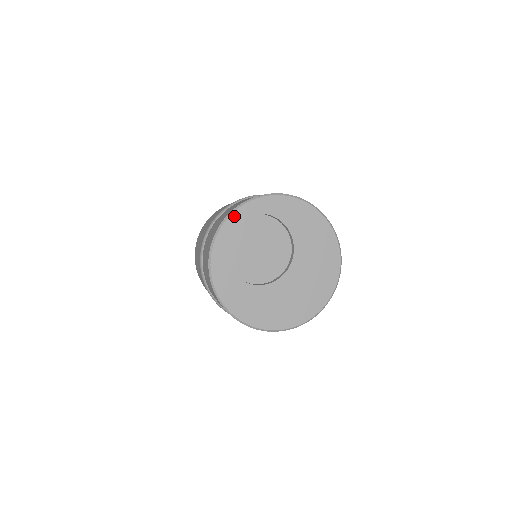
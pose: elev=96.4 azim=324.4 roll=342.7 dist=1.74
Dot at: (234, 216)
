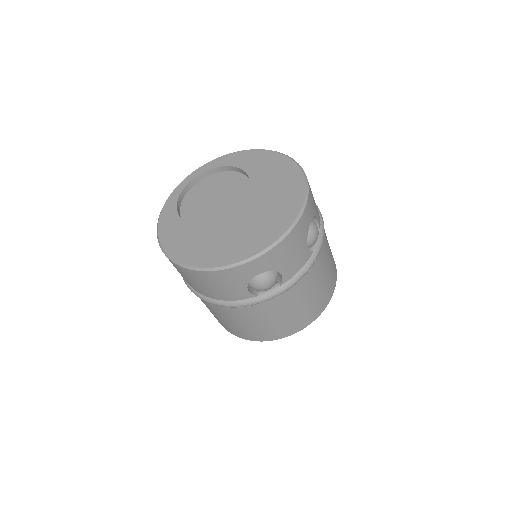
Dot at: (196, 172)
